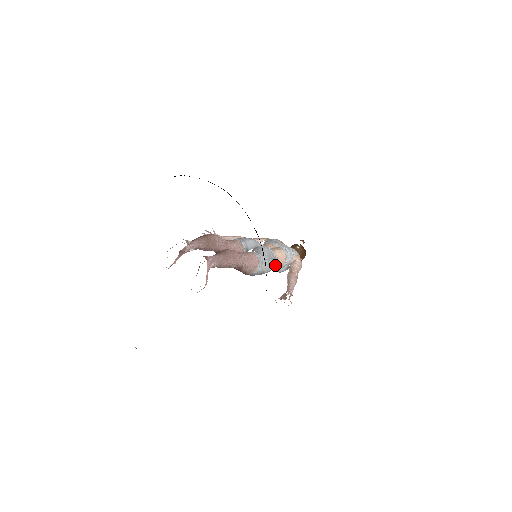
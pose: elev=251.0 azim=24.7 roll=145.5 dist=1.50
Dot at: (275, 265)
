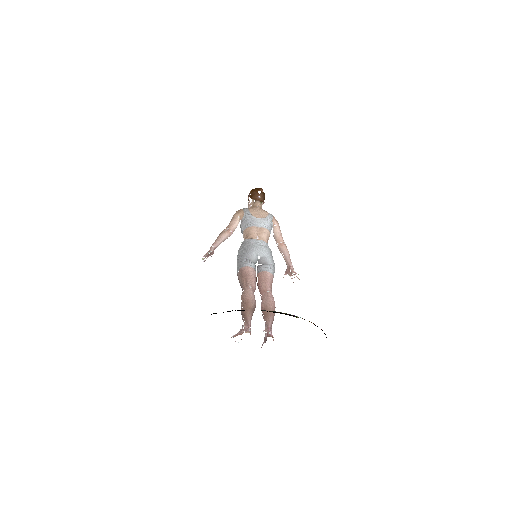
Dot at: occluded
